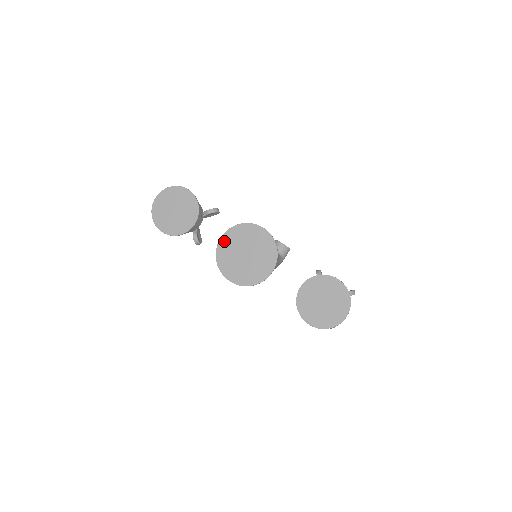
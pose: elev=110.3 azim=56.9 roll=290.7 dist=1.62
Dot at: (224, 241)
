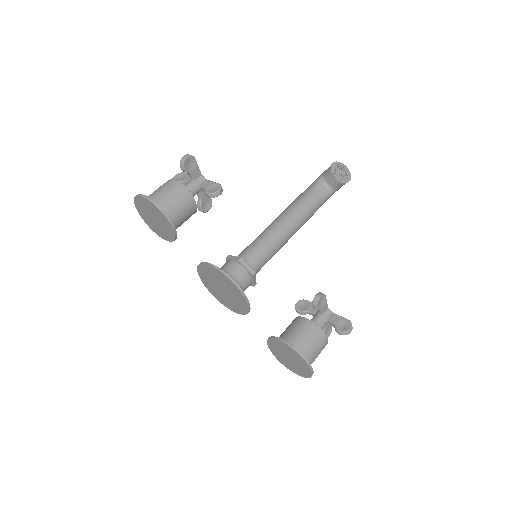
Dot at: (202, 269)
